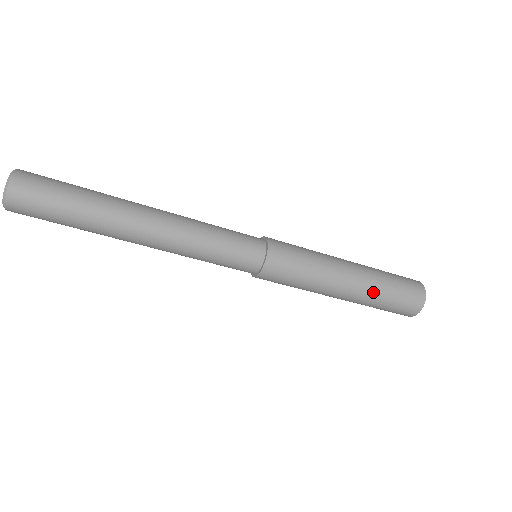
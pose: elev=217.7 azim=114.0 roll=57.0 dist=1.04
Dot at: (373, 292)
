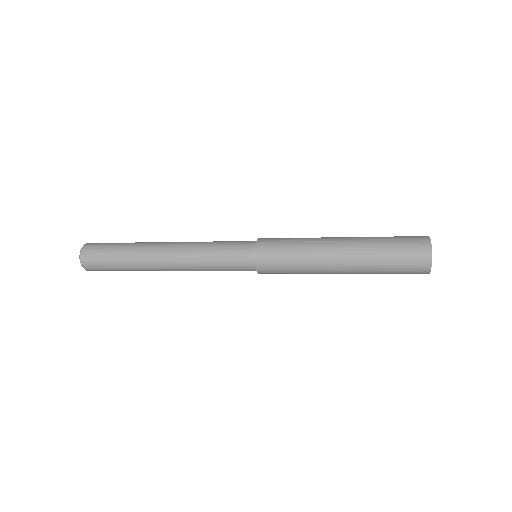
Dot at: (367, 273)
